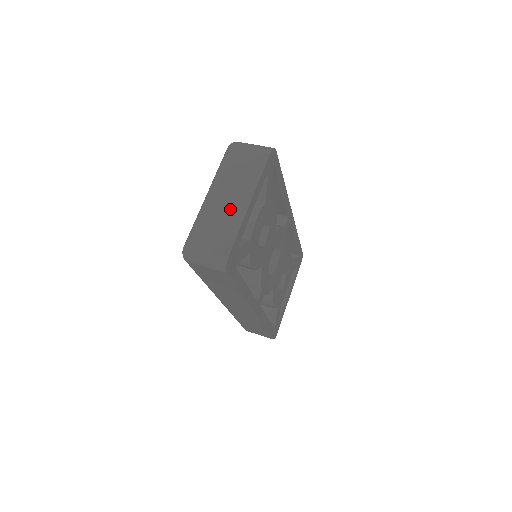
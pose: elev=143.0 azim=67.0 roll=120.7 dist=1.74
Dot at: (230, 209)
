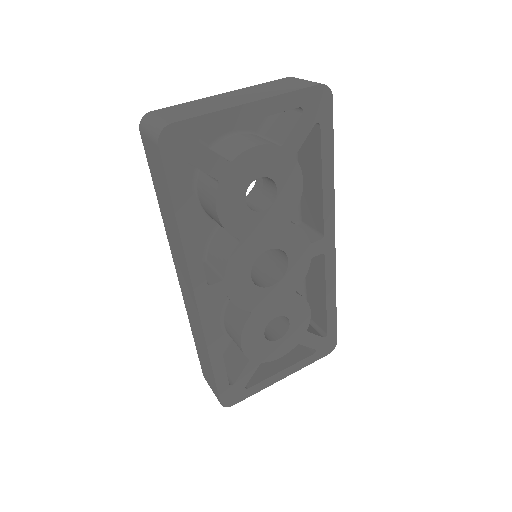
Dot at: (225, 102)
